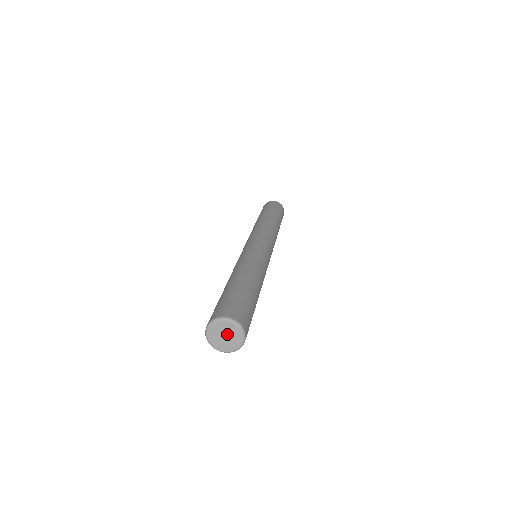
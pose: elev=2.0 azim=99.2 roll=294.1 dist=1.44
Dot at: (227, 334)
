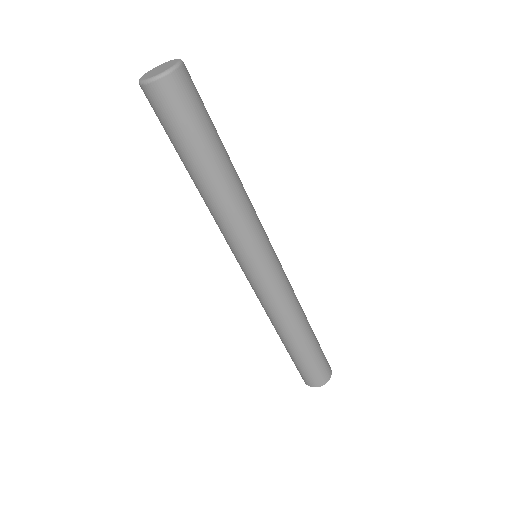
Dot at: (163, 67)
